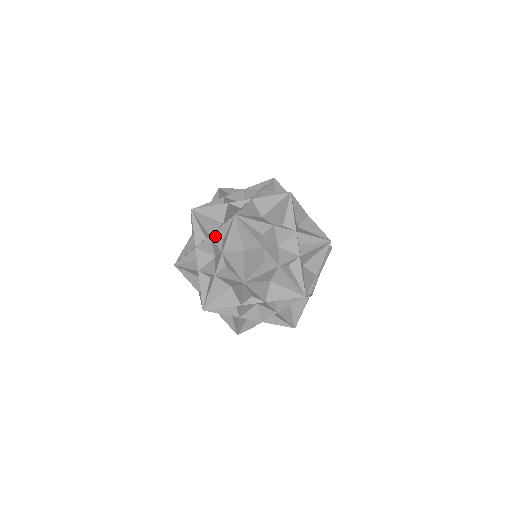
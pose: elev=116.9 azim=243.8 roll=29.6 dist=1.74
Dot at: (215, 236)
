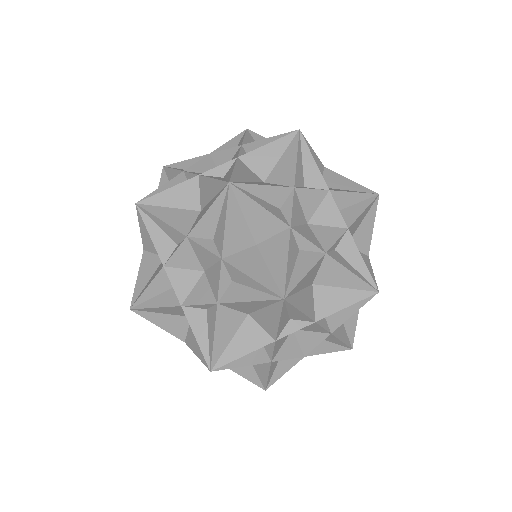
Dot at: occluded
